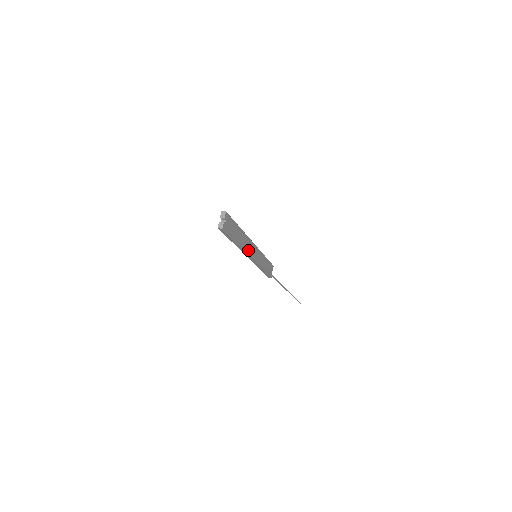
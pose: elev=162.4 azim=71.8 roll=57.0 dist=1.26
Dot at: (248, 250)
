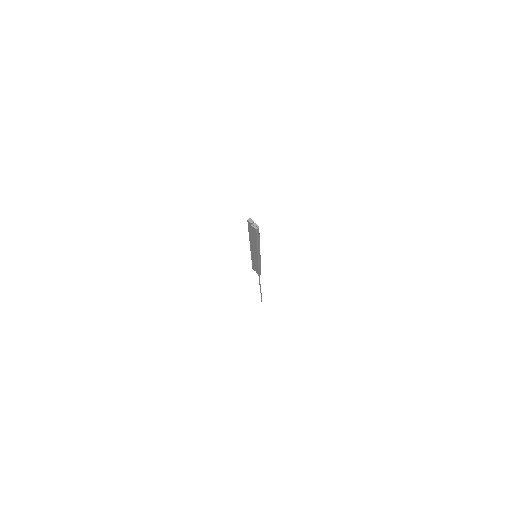
Dot at: occluded
